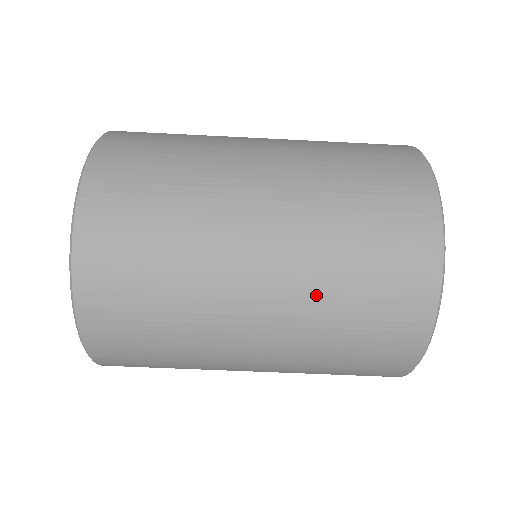
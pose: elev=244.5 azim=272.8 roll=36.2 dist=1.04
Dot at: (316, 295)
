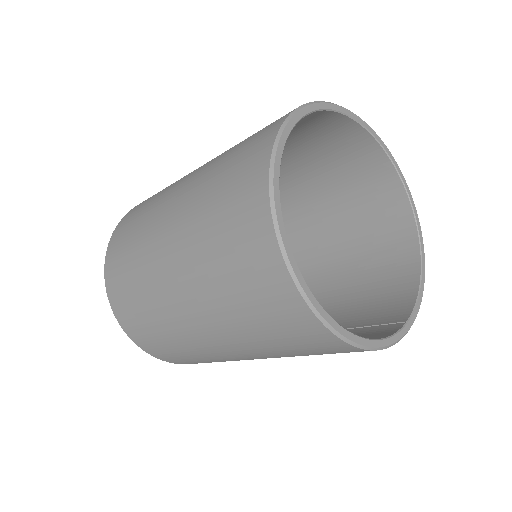
Dot at: (245, 339)
